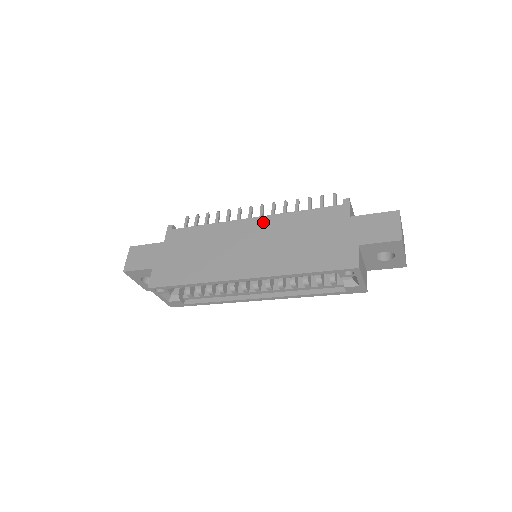
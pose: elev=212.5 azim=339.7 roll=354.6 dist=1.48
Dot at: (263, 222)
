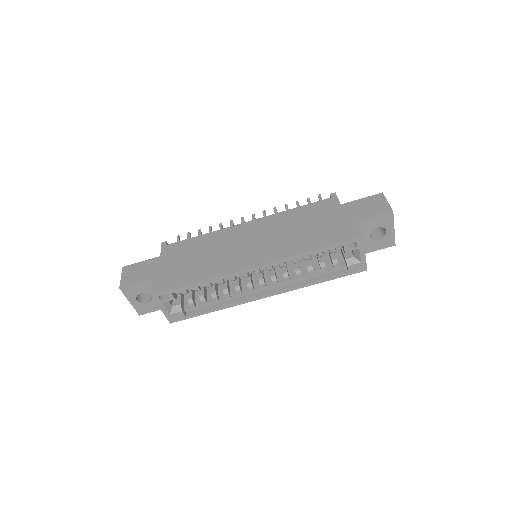
Dot at: (260, 222)
